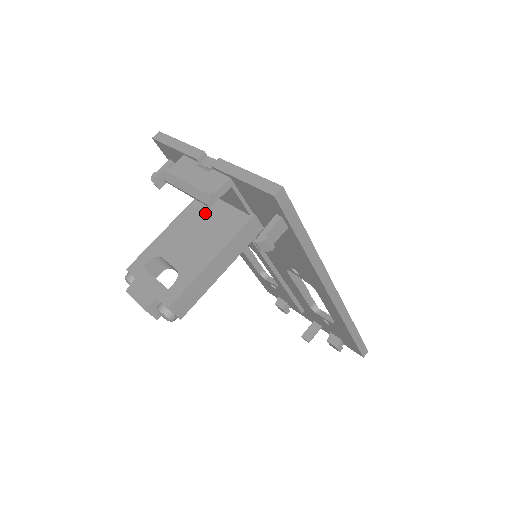
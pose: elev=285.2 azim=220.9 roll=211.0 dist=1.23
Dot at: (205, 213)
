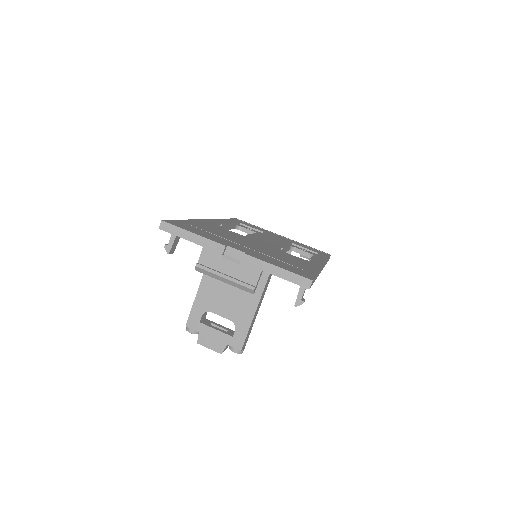
Dot at: occluded
